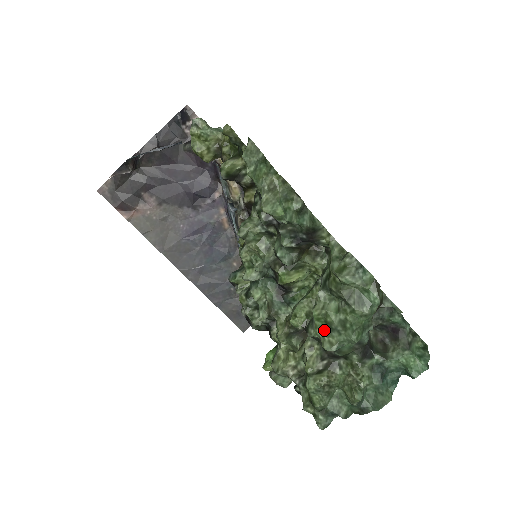
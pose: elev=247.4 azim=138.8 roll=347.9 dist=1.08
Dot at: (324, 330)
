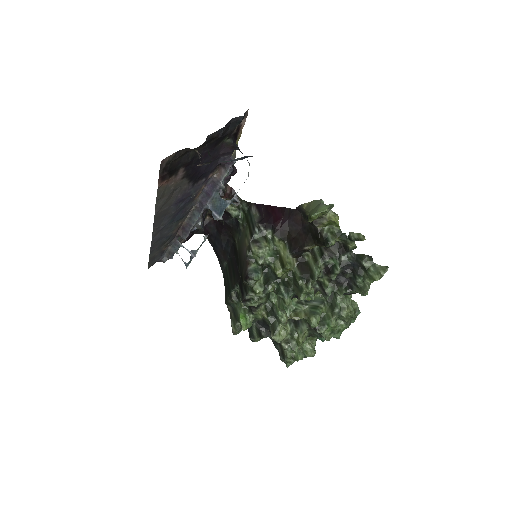
Dot at: (329, 332)
